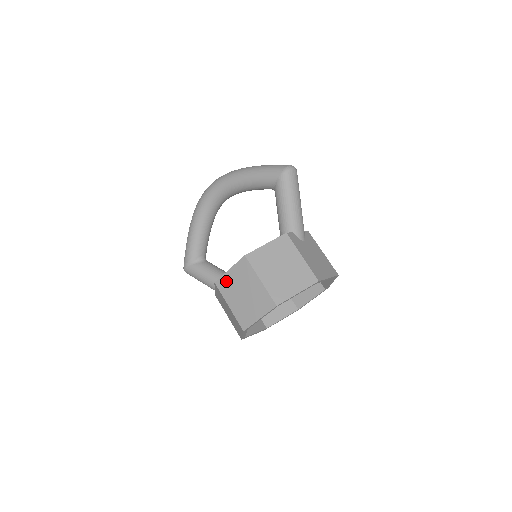
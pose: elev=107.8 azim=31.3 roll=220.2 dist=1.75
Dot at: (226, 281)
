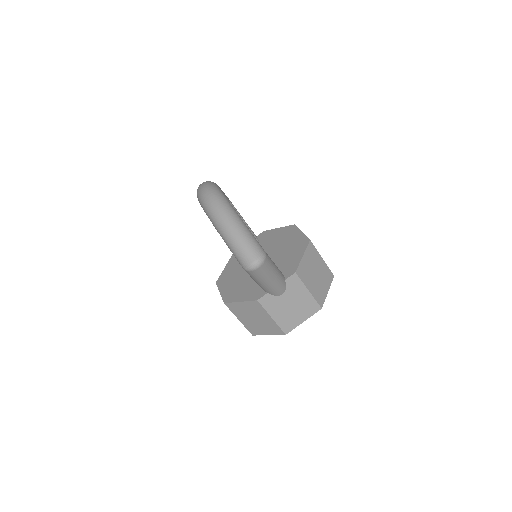
Dot at: occluded
